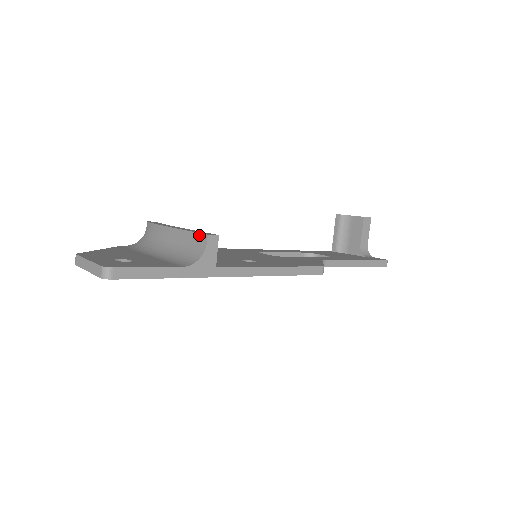
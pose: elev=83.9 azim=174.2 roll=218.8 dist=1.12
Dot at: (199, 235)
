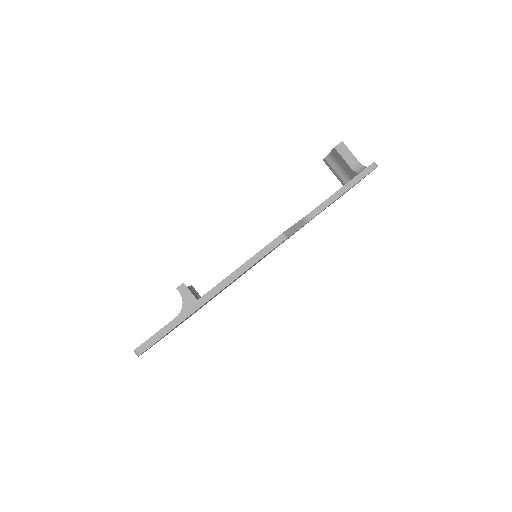
Dot at: occluded
